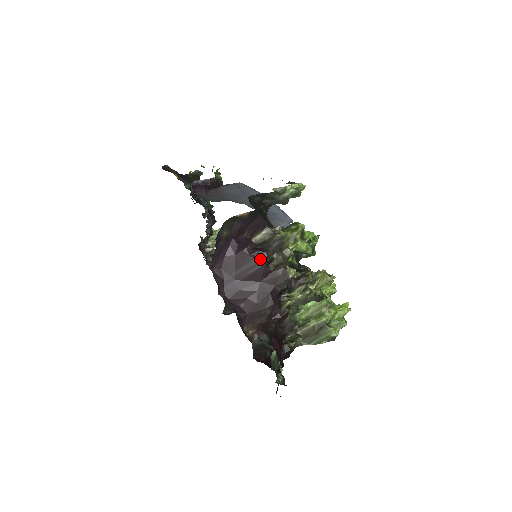
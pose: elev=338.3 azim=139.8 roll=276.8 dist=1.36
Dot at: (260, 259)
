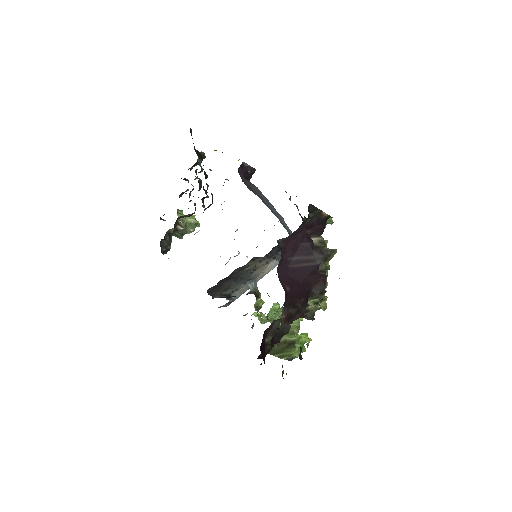
Dot at: (318, 258)
